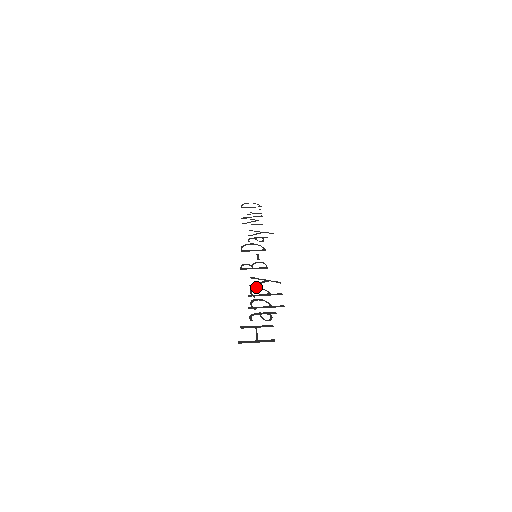
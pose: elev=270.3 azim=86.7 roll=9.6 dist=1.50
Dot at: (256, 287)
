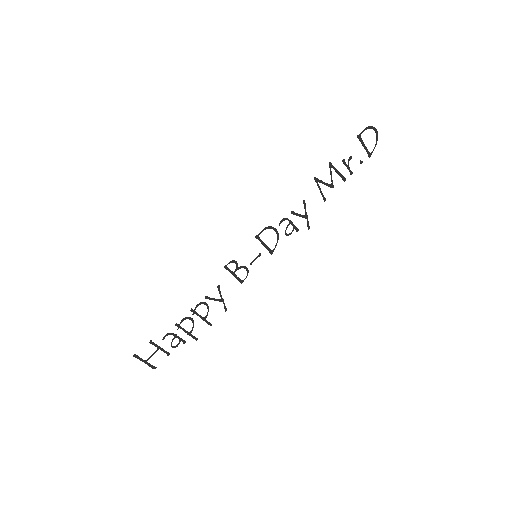
Dot at: occluded
